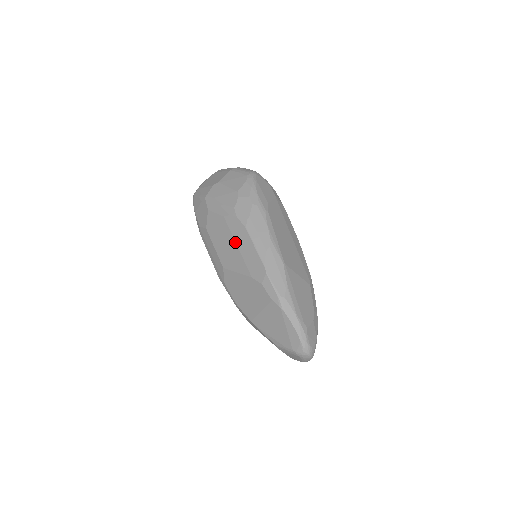
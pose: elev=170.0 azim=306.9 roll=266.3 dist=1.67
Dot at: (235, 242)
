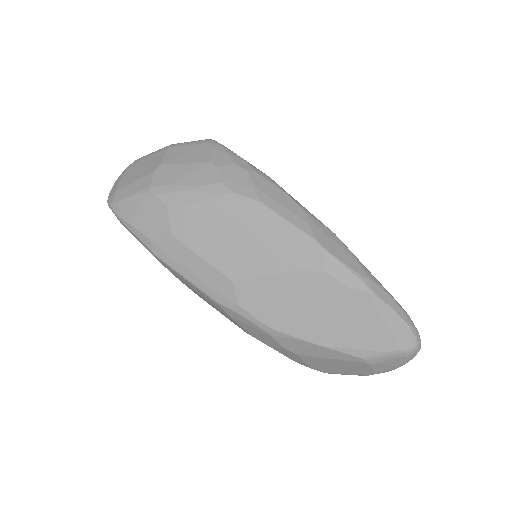
Dot at: (246, 231)
